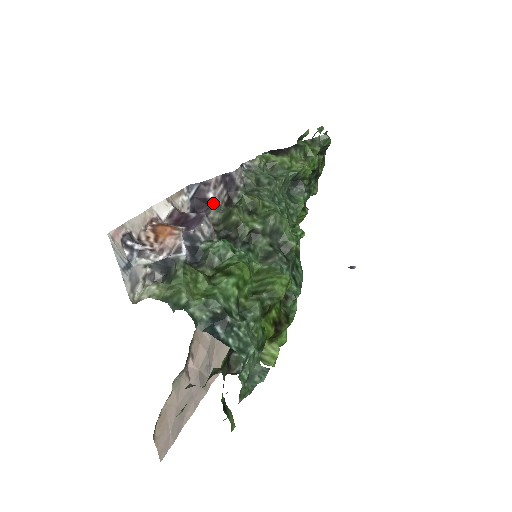
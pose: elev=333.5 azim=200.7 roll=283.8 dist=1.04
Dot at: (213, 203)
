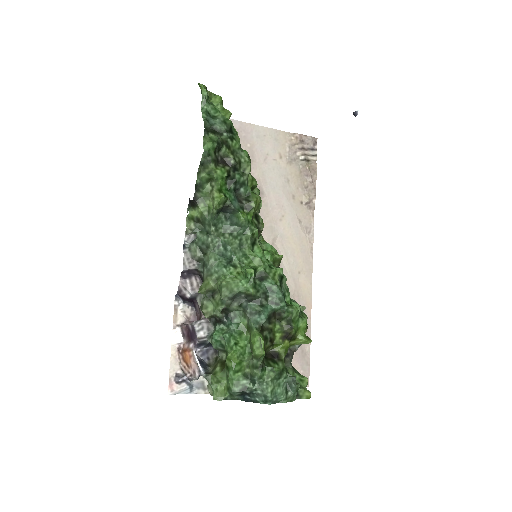
Dot at: (194, 296)
